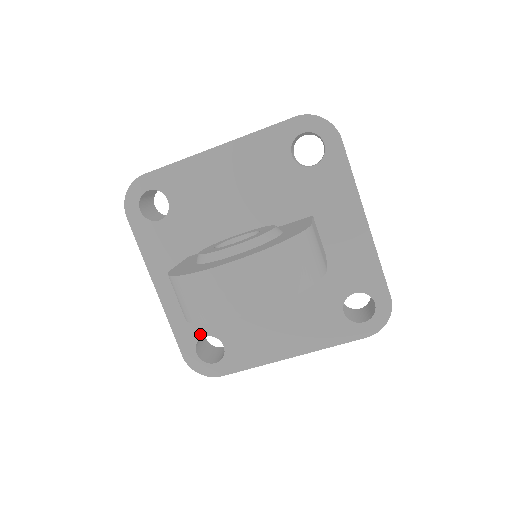
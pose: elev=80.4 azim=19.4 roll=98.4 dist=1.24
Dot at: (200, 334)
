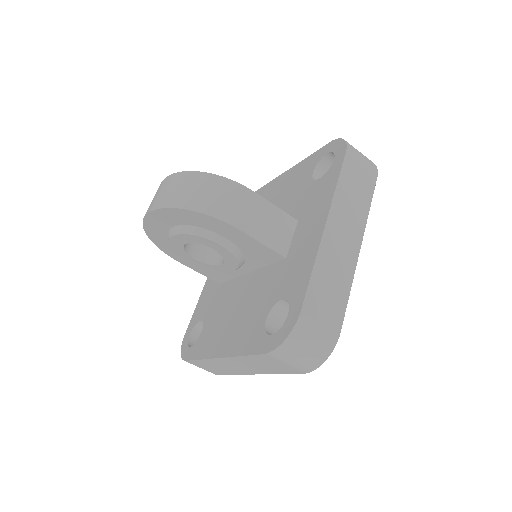
Dot at: (200, 318)
